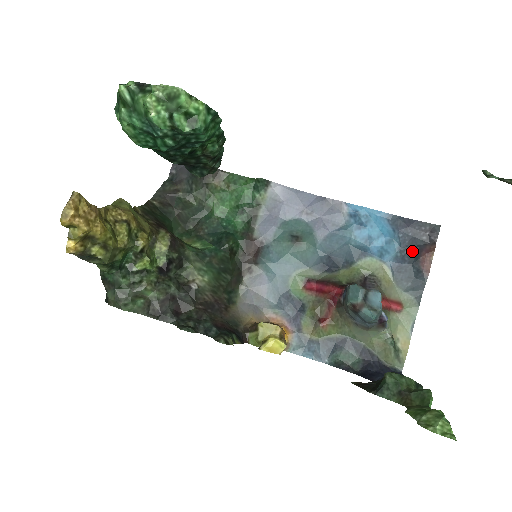
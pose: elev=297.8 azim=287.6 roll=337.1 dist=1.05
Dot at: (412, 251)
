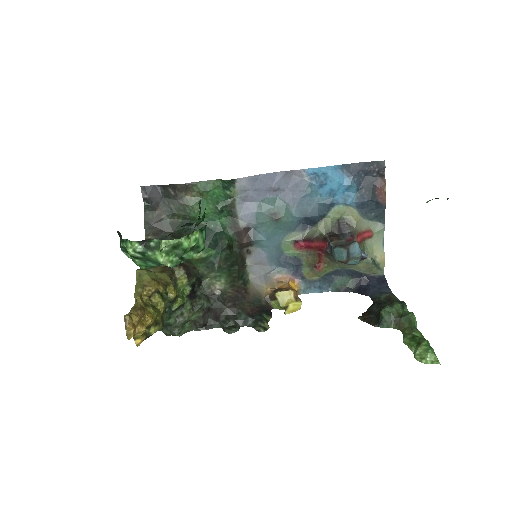
Dot at: (368, 189)
